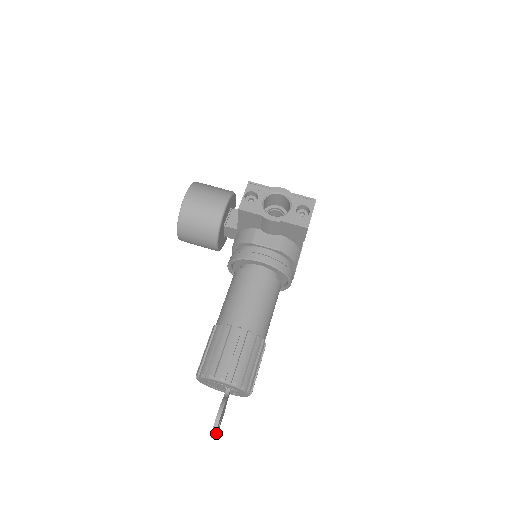
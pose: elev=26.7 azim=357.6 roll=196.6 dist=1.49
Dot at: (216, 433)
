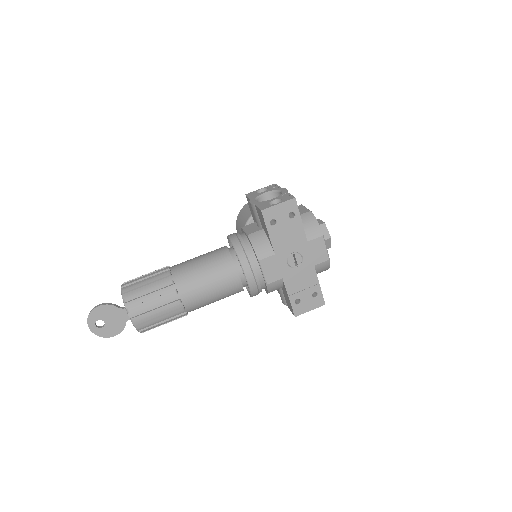
Dot at: (93, 324)
